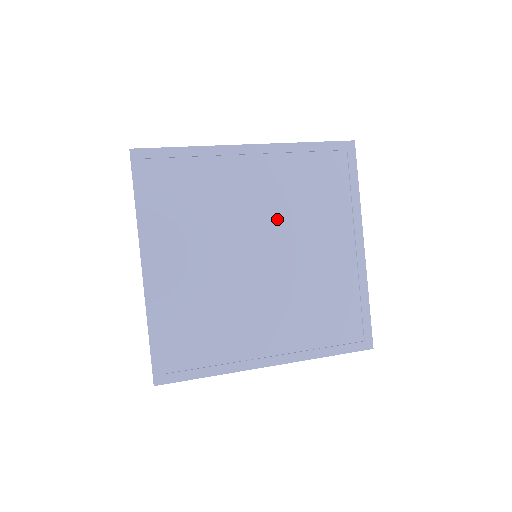
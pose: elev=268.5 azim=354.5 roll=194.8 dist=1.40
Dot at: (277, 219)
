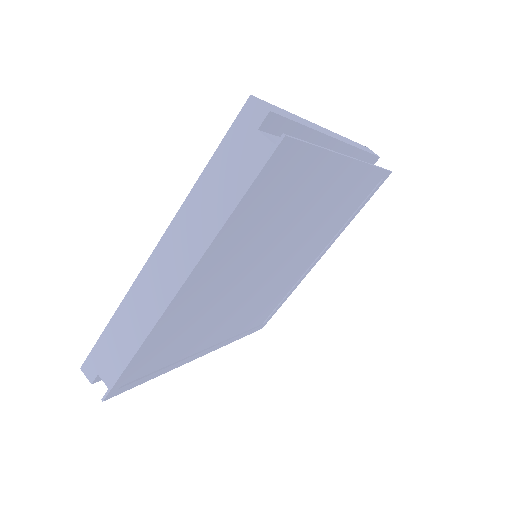
Dot at: (304, 235)
